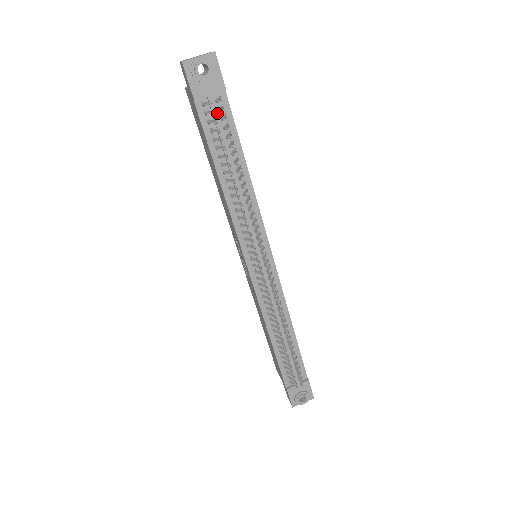
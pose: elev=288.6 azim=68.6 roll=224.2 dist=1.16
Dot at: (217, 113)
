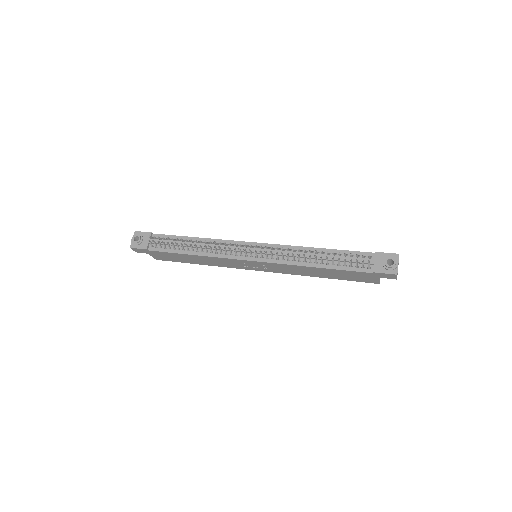
Dot at: occluded
